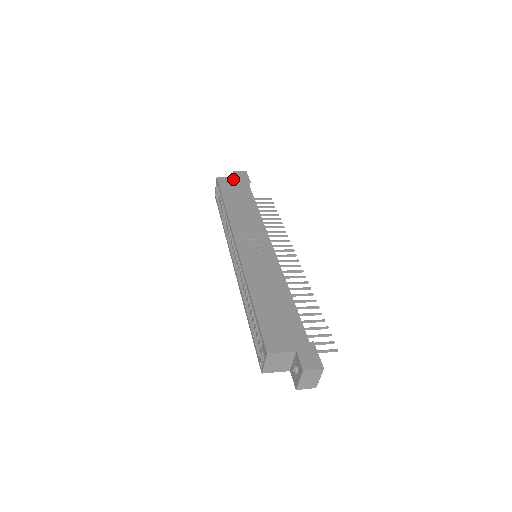
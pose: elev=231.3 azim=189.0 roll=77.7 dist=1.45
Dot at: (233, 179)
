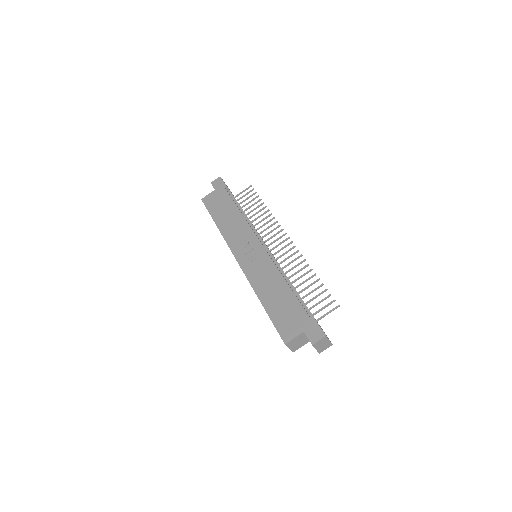
Dot at: (213, 193)
